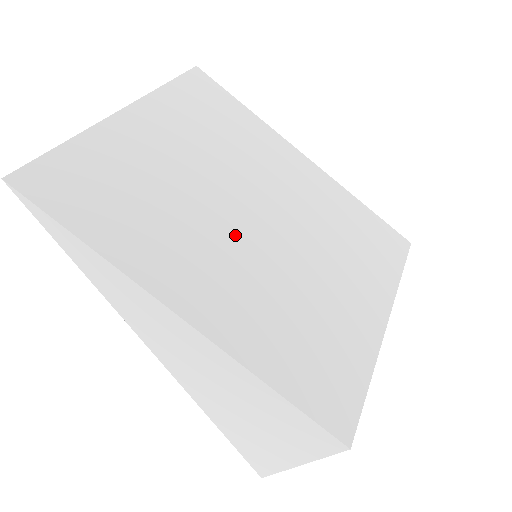
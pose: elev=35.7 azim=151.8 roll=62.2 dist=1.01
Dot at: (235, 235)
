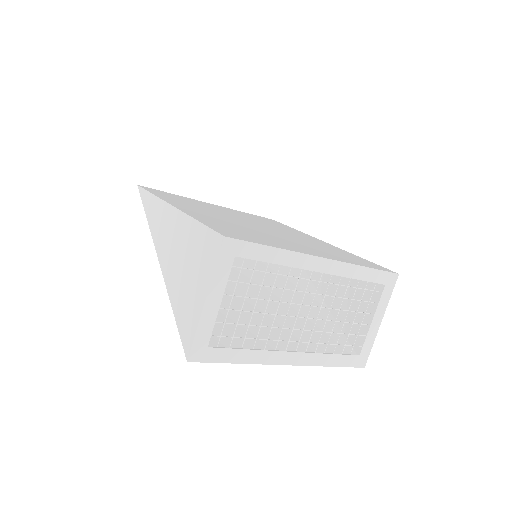
Dot at: (234, 219)
